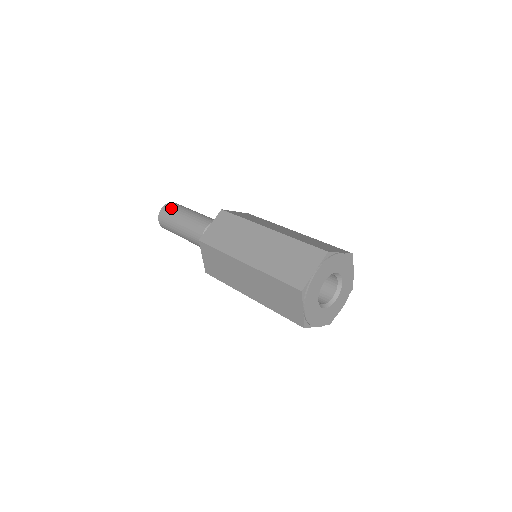
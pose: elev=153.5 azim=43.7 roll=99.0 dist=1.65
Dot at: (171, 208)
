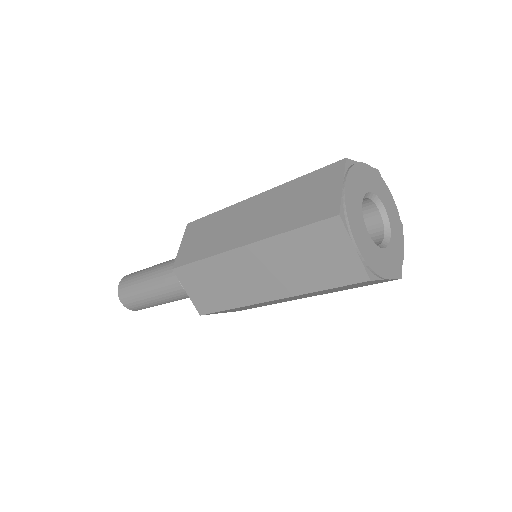
Dot at: occluded
